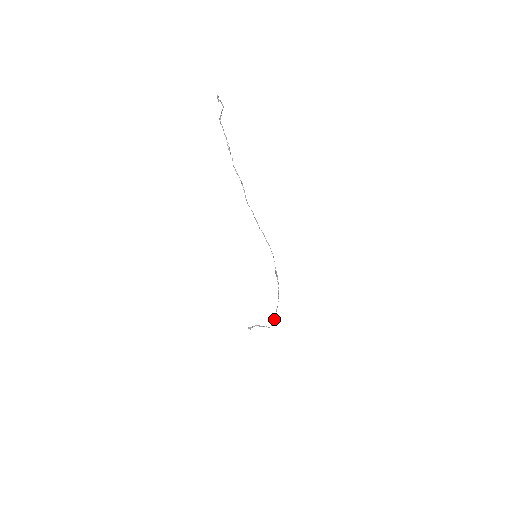
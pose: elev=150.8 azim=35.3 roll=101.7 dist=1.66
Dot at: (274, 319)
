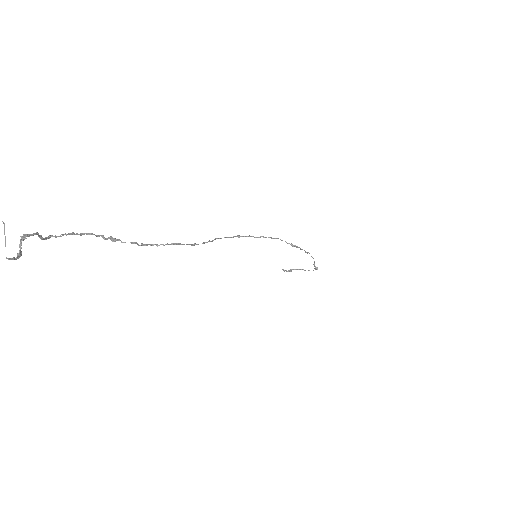
Dot at: (316, 267)
